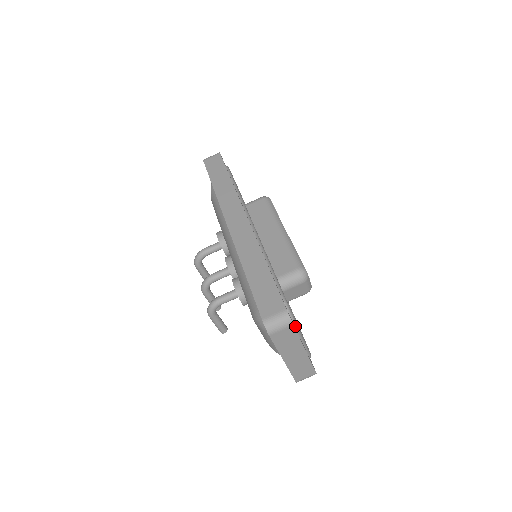
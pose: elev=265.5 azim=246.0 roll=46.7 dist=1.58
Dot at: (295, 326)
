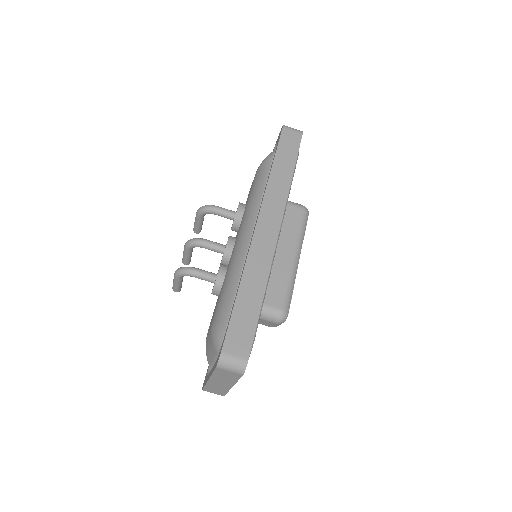
Dot at: occluded
